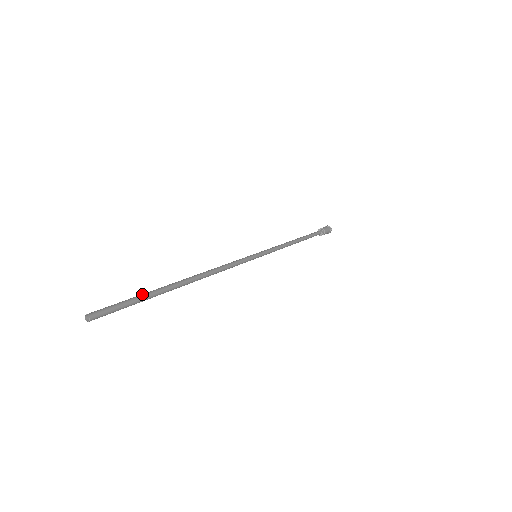
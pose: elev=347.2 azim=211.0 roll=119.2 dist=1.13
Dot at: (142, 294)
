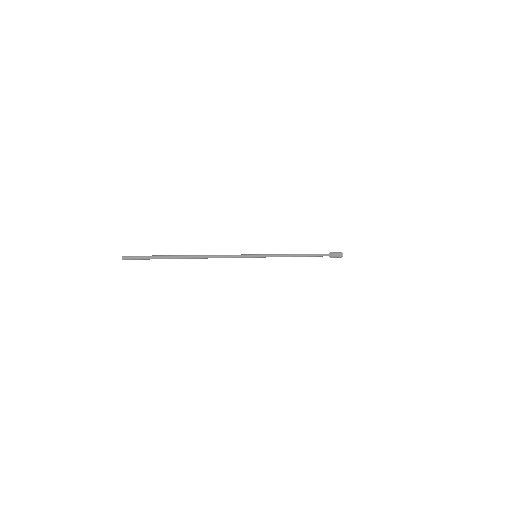
Dot at: (160, 255)
